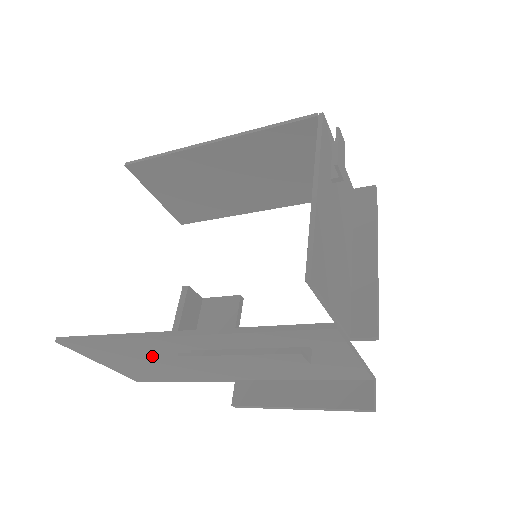
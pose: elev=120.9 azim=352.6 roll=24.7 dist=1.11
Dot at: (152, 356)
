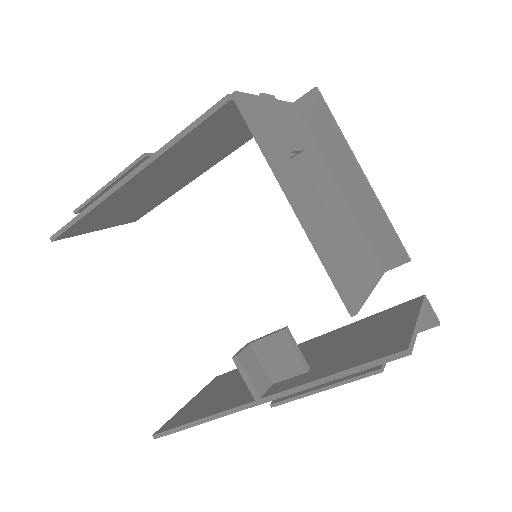
Dot at: occluded
